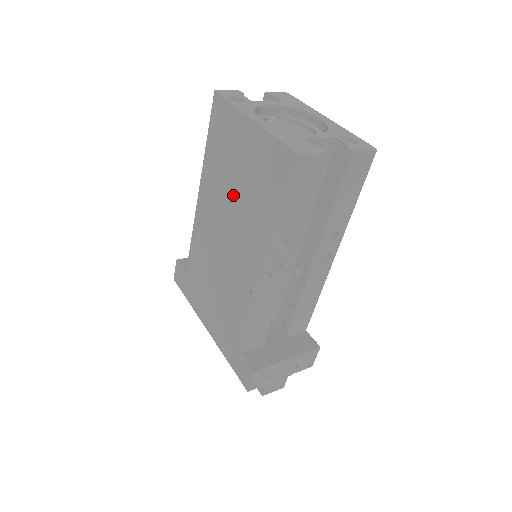
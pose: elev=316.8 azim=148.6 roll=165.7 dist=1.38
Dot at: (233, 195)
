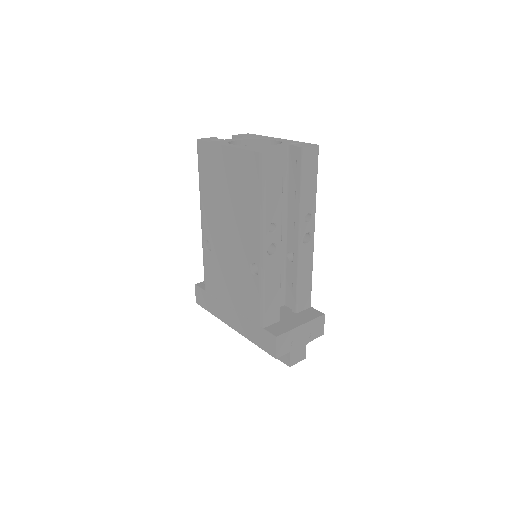
Dot at: (227, 206)
